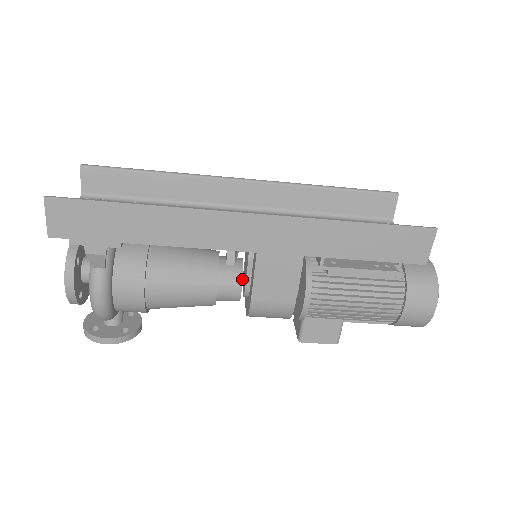
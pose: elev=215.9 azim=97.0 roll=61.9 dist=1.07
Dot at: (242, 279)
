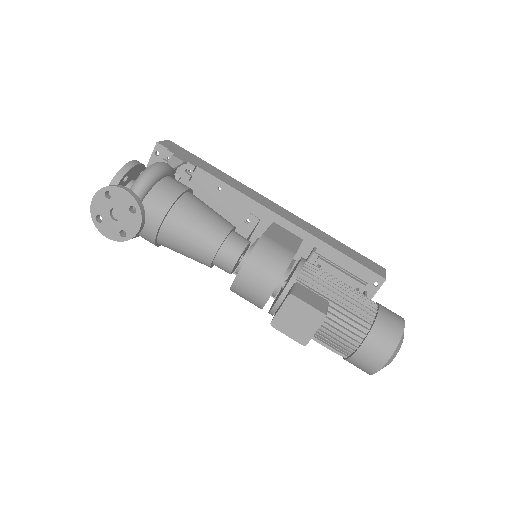
Dot at: (250, 242)
